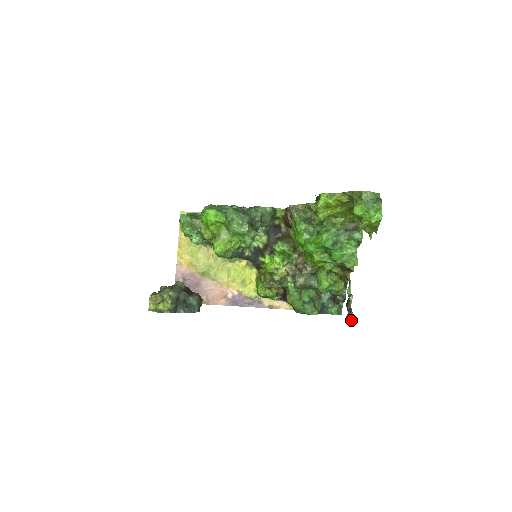
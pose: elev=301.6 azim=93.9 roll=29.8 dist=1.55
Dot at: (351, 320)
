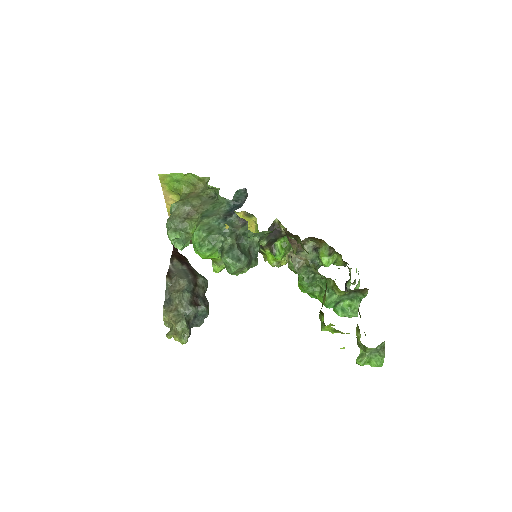
Dot at: occluded
